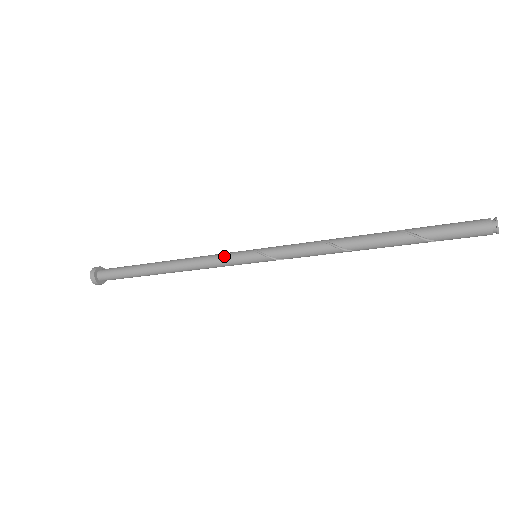
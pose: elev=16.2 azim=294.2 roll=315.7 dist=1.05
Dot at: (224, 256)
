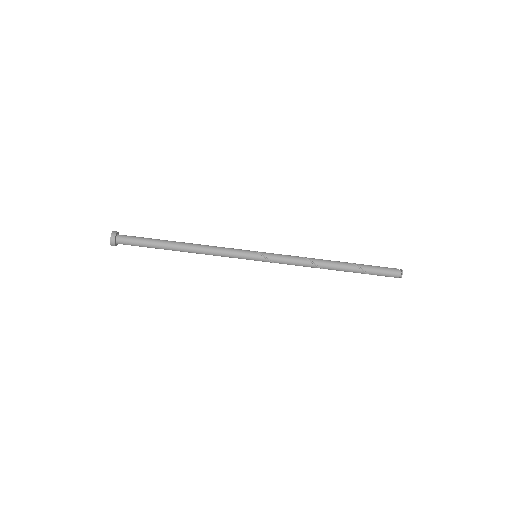
Dot at: (234, 250)
